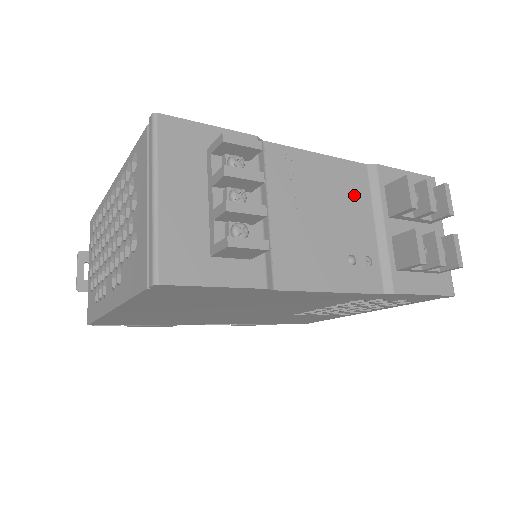
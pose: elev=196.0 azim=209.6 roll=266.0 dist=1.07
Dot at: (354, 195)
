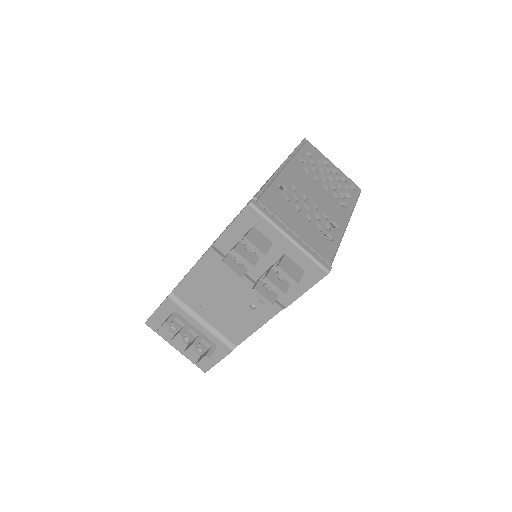
Dot at: (223, 273)
